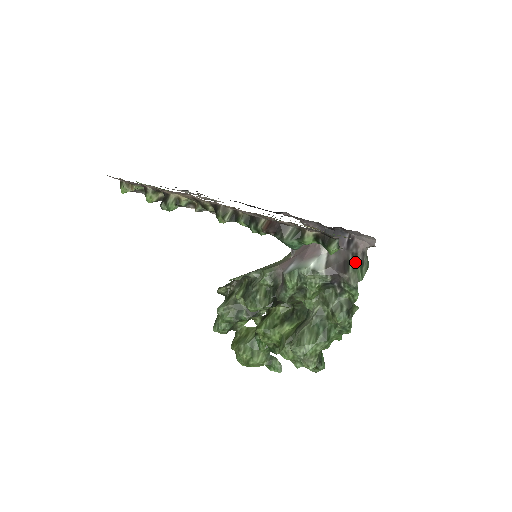
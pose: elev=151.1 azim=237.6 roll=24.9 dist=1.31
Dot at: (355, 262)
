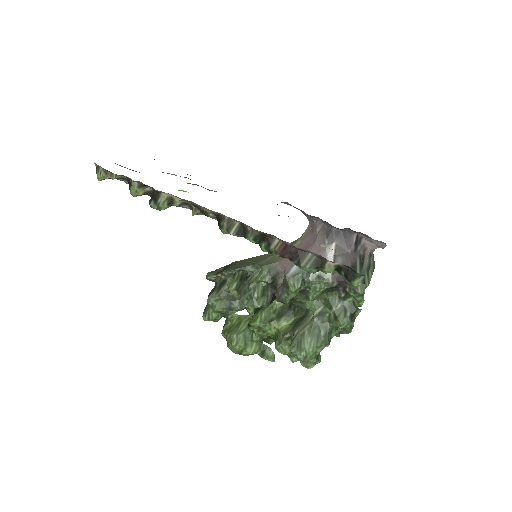
Dot at: (362, 266)
